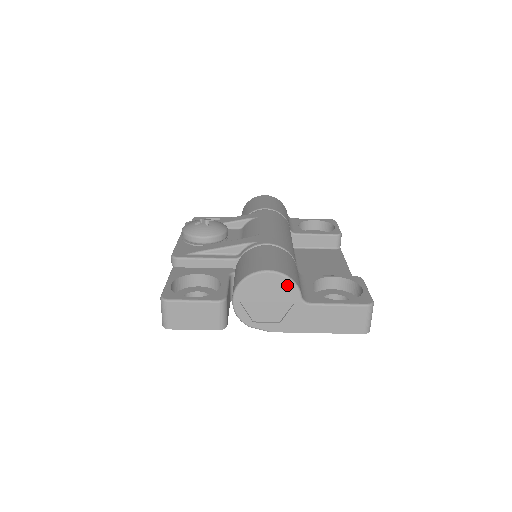
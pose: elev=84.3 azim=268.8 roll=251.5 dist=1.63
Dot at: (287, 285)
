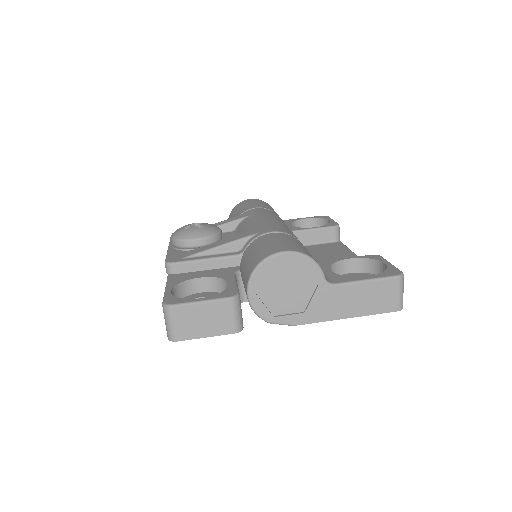
Dot at: (307, 266)
